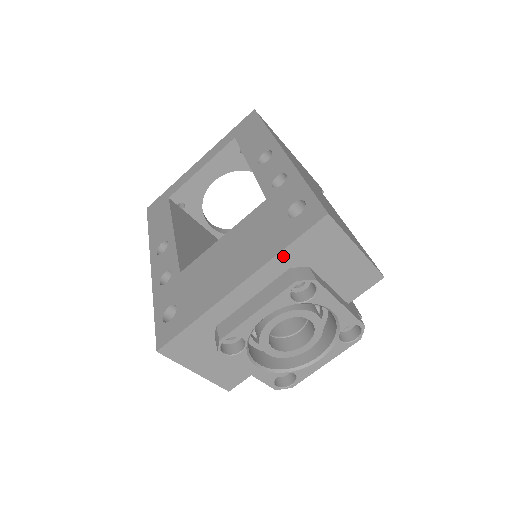
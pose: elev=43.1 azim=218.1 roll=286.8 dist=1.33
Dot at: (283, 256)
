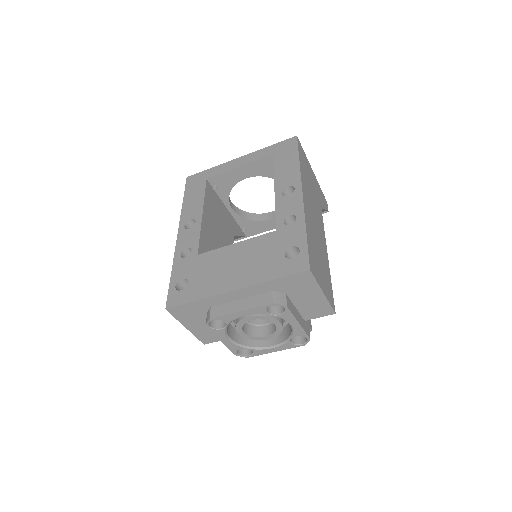
Dot at: (271, 283)
